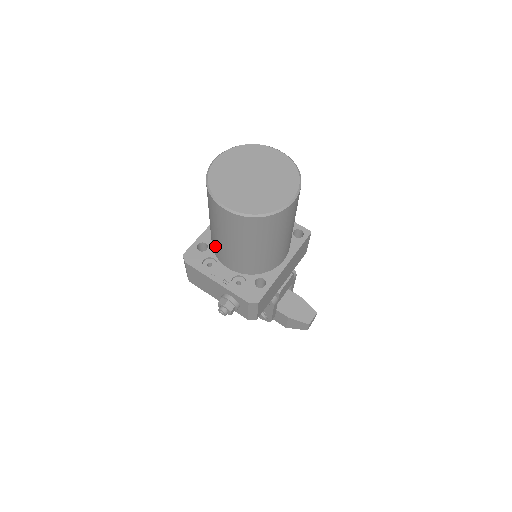
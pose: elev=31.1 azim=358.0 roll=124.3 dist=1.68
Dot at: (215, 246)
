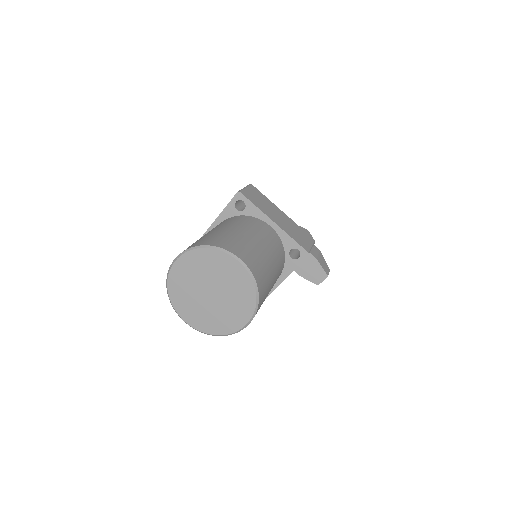
Dot at: occluded
